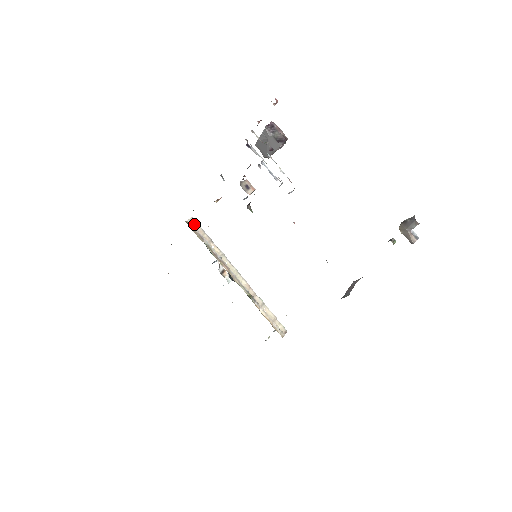
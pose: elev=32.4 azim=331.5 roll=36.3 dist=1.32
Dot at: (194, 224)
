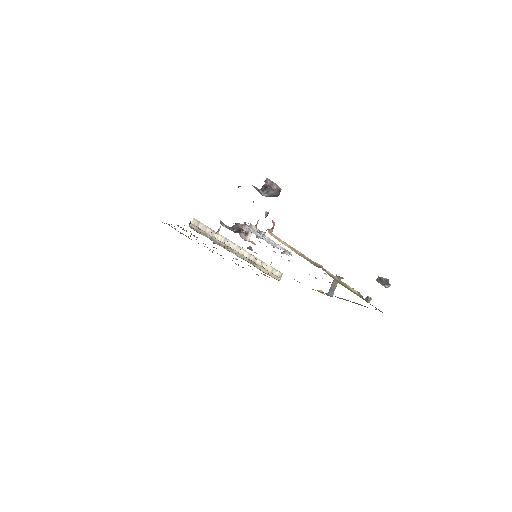
Dot at: (196, 224)
